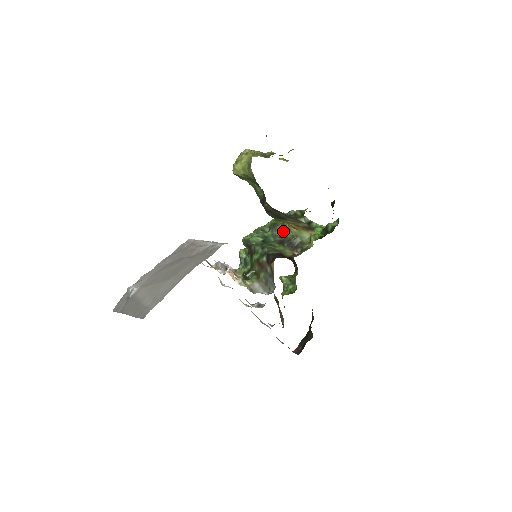
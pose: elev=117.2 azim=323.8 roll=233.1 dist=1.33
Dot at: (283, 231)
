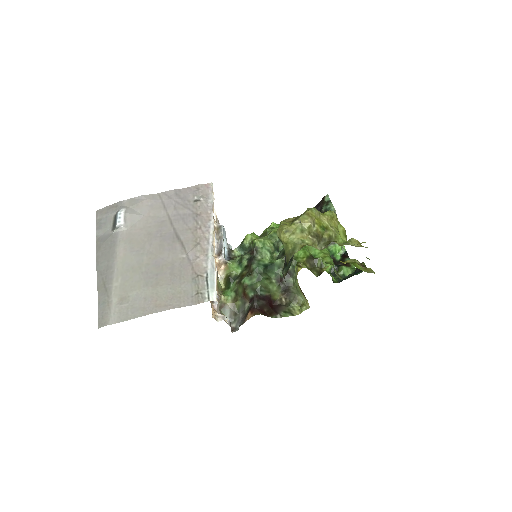
Dot at: (291, 269)
